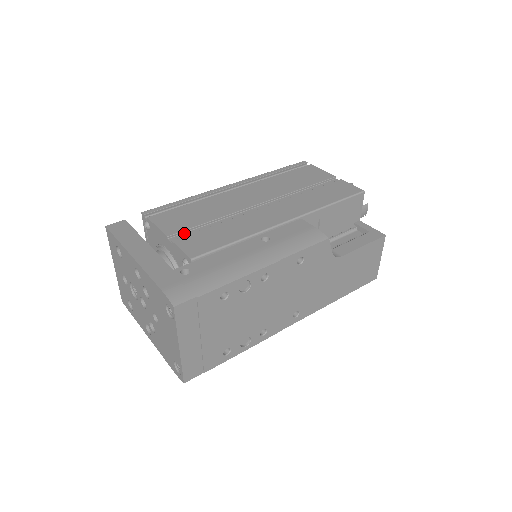
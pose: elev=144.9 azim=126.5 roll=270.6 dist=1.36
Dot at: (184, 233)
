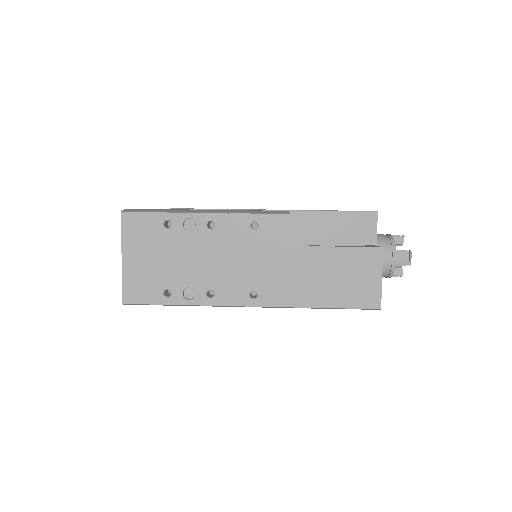
Dot at: occluded
